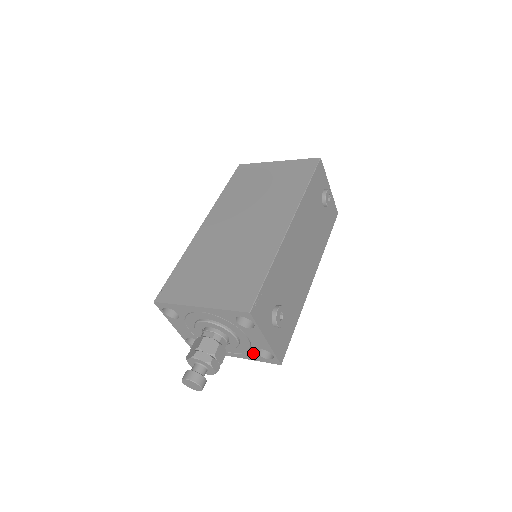
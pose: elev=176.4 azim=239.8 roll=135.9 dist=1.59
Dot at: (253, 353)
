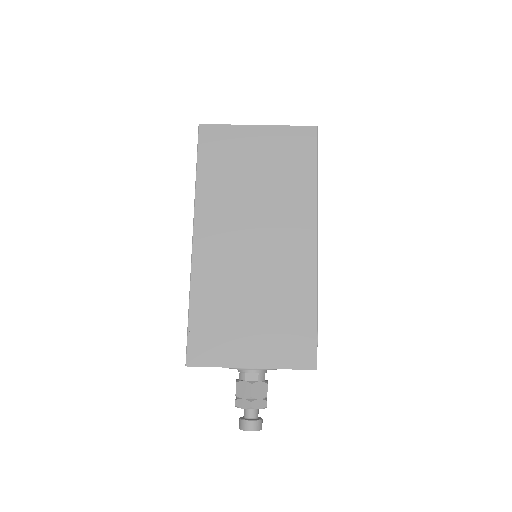
Dot at: occluded
